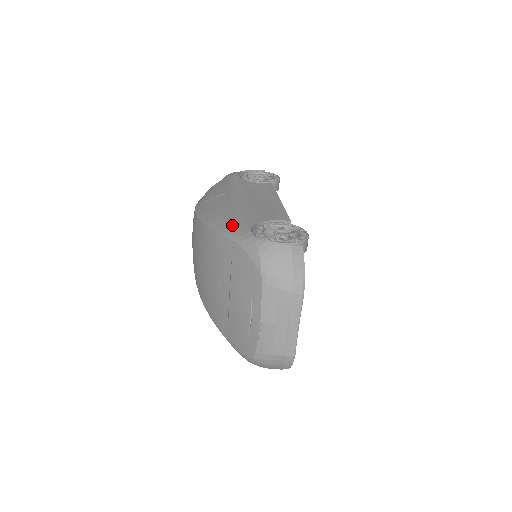
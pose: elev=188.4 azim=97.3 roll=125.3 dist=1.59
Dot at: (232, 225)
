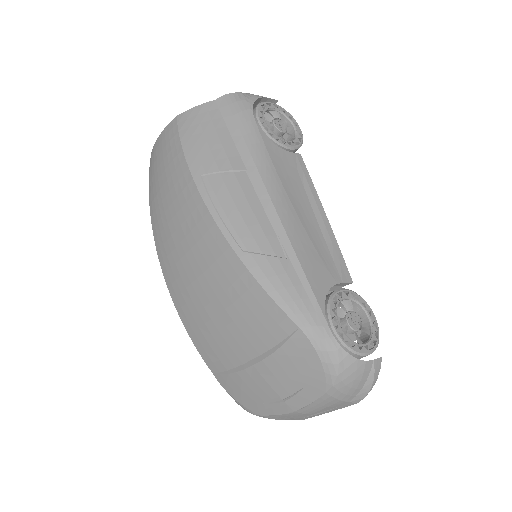
Dot at: (293, 292)
